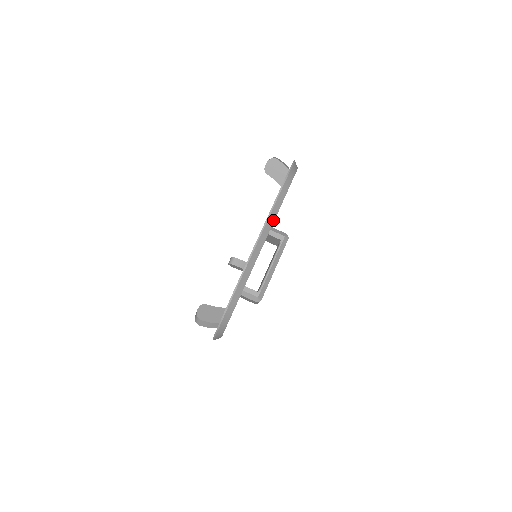
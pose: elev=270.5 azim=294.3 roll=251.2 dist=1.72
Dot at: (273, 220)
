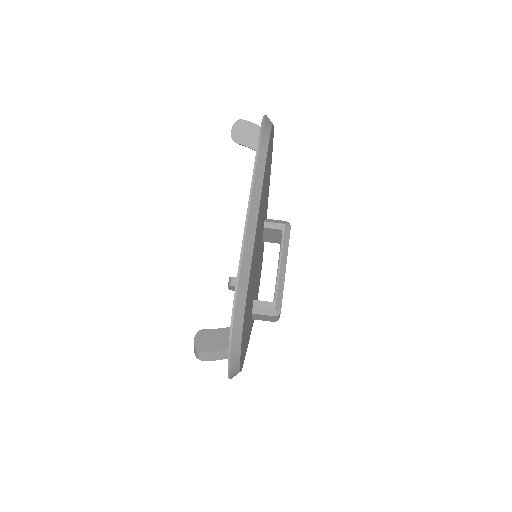
Dot at: (260, 186)
